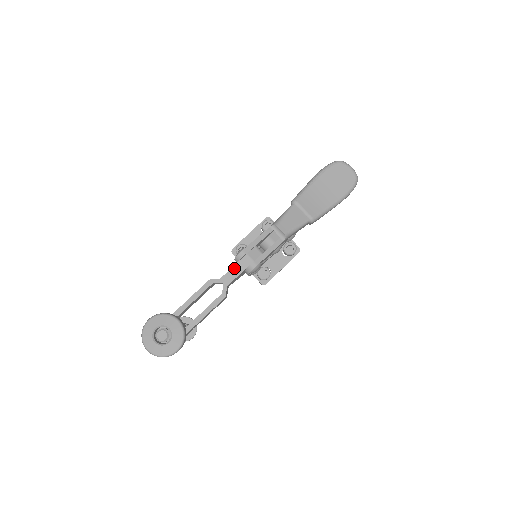
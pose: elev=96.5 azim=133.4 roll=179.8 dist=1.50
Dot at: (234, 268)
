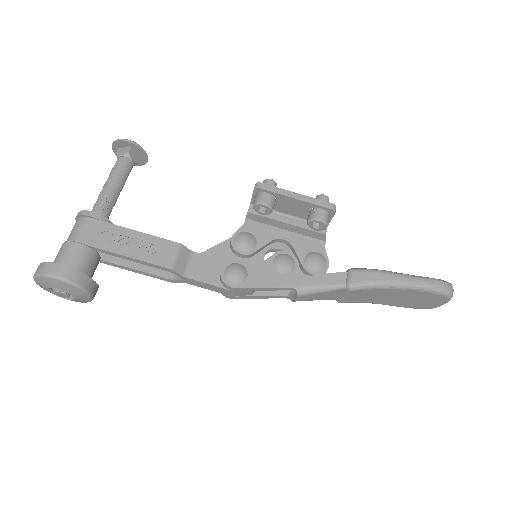
Dot at: (208, 285)
